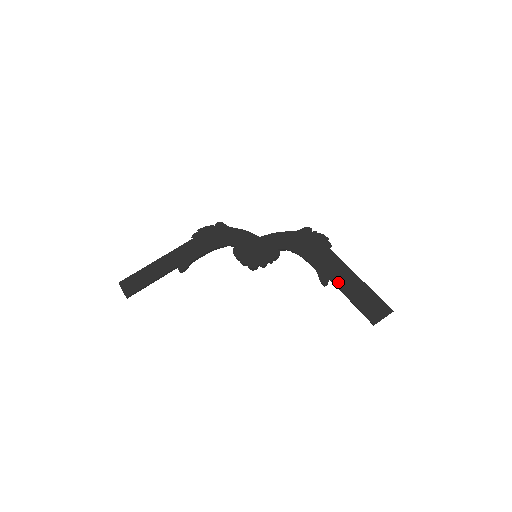
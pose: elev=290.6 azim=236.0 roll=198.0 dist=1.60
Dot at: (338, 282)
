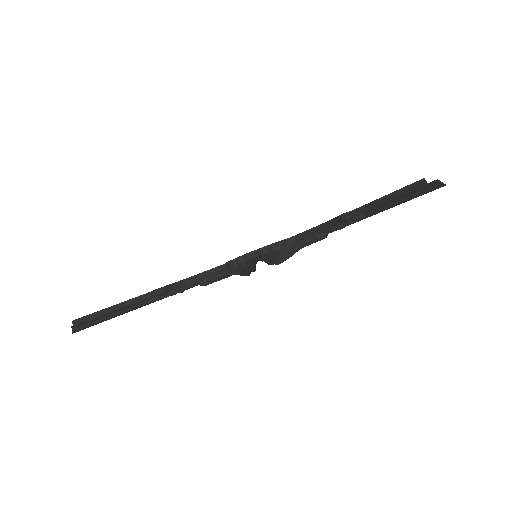
Dot at: (363, 206)
